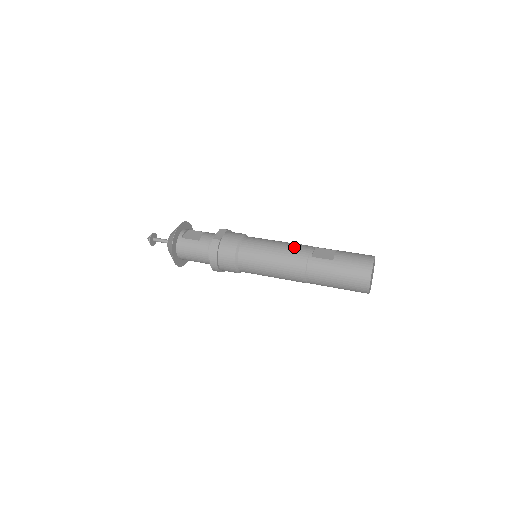
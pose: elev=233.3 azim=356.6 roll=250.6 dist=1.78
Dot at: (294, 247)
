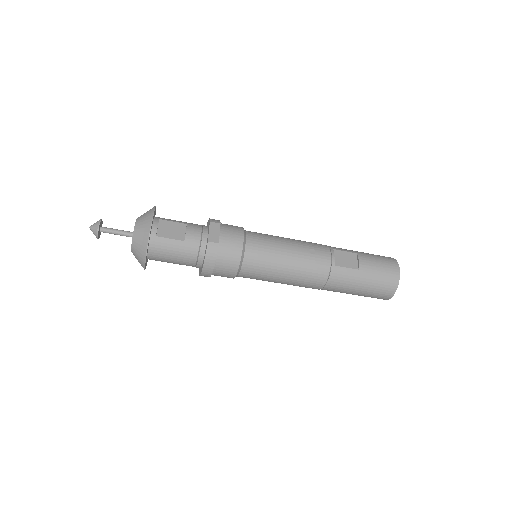
Dot at: (312, 252)
